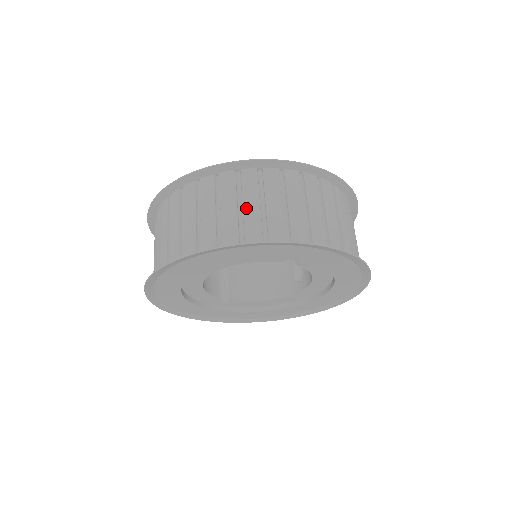
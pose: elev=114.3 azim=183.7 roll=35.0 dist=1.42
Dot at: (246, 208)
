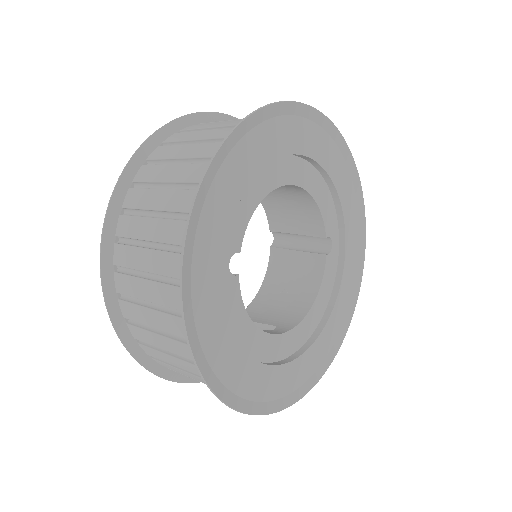
Dot at: occluded
